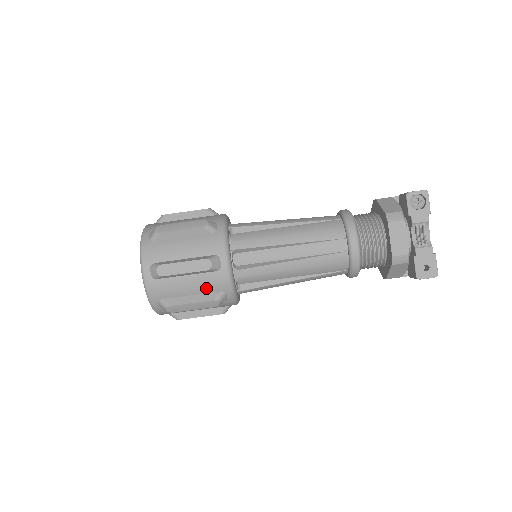
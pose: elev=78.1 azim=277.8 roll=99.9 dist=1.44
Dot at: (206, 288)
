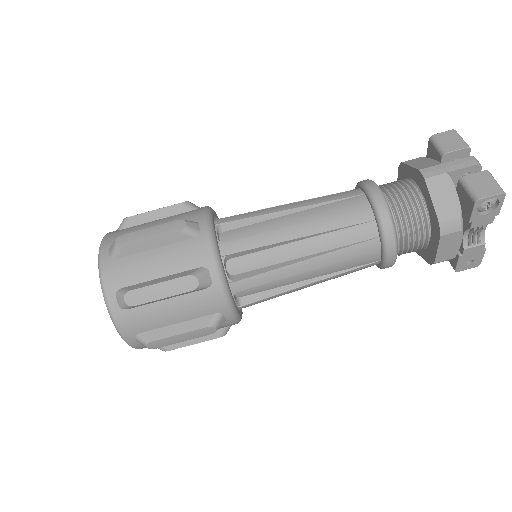
Dot at: occluded
